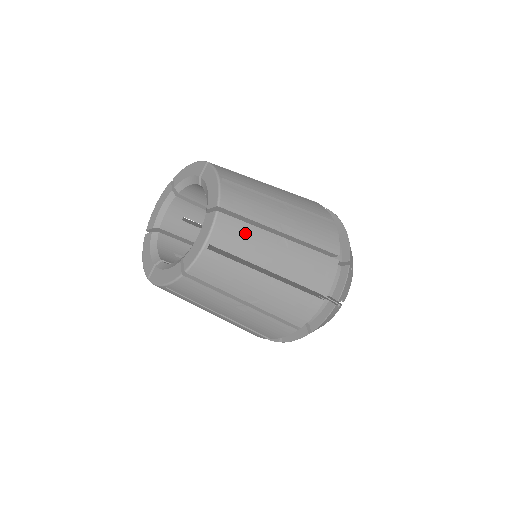
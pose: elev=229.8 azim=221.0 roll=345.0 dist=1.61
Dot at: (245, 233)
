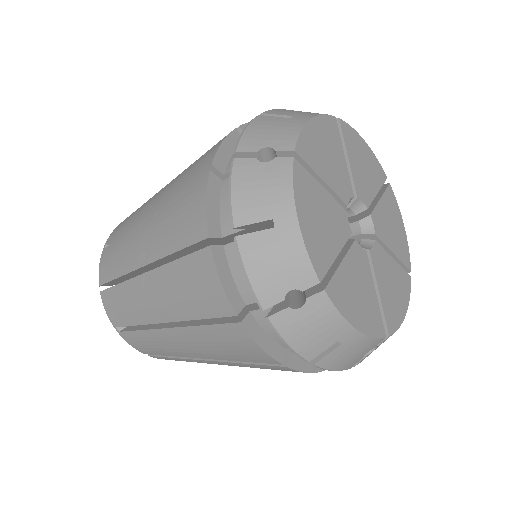
Dot at: occluded
